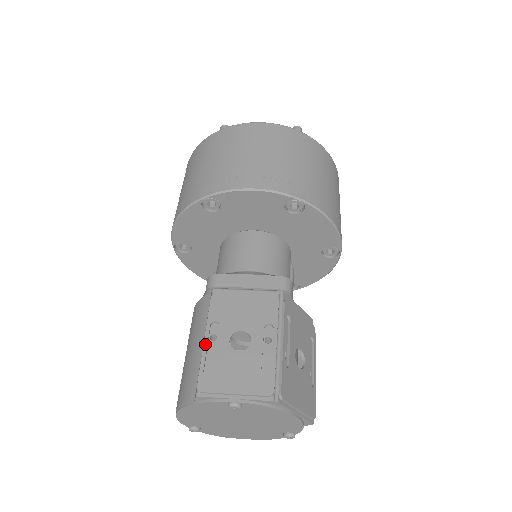
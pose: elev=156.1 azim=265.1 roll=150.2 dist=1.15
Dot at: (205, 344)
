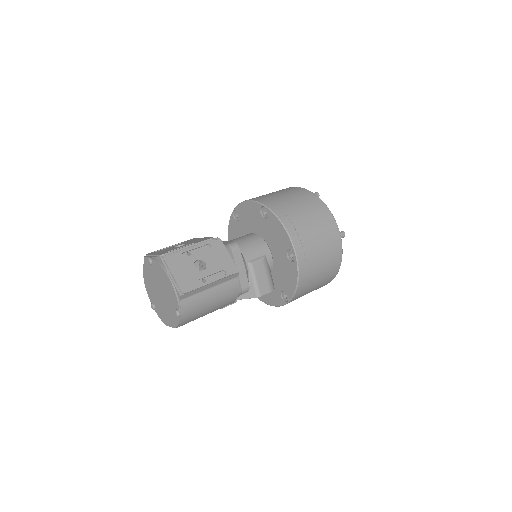
Dot at: (169, 246)
